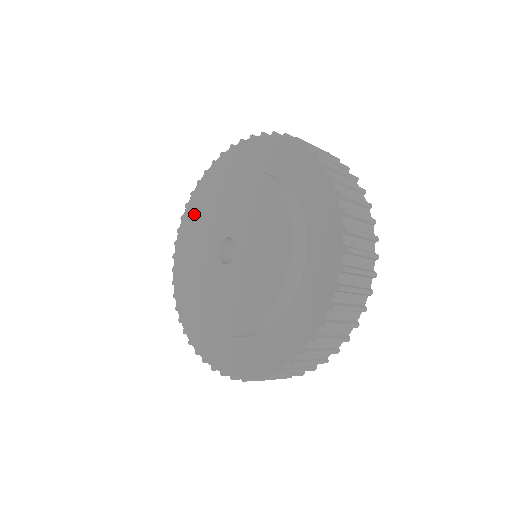
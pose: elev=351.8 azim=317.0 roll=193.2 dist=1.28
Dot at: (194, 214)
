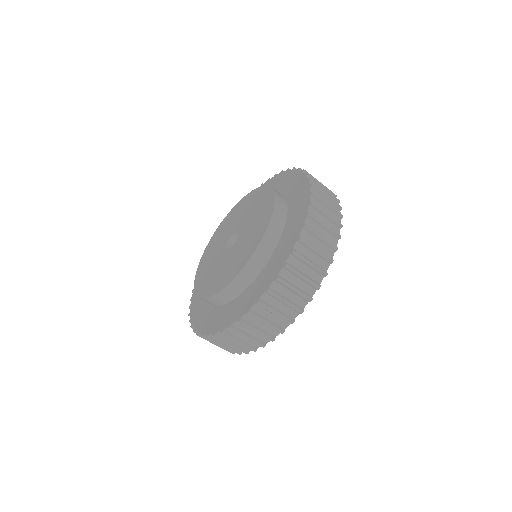
Dot at: (234, 209)
